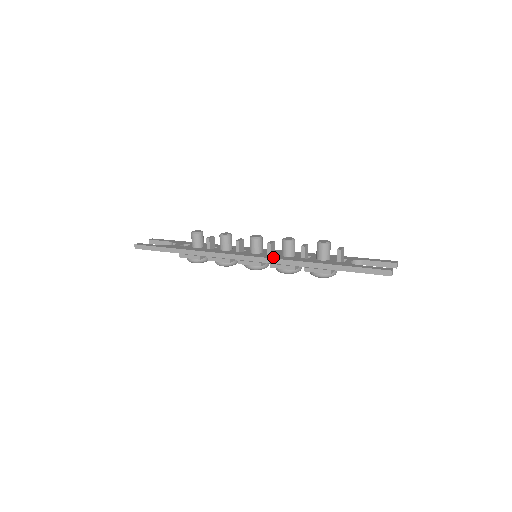
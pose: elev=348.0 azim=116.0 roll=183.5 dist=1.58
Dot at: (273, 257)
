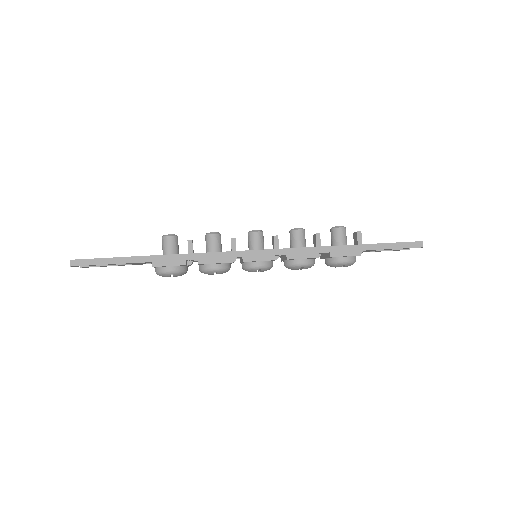
Dot at: (287, 248)
